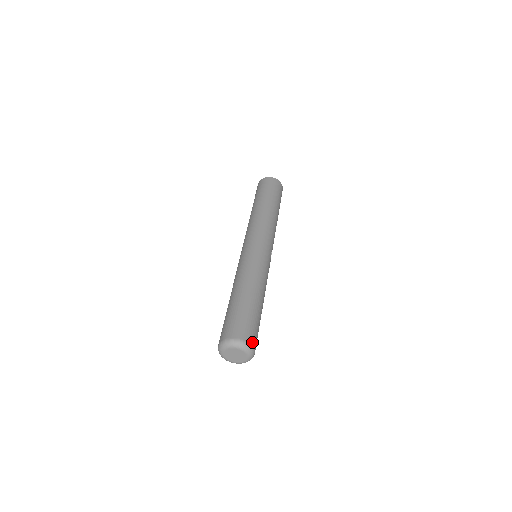
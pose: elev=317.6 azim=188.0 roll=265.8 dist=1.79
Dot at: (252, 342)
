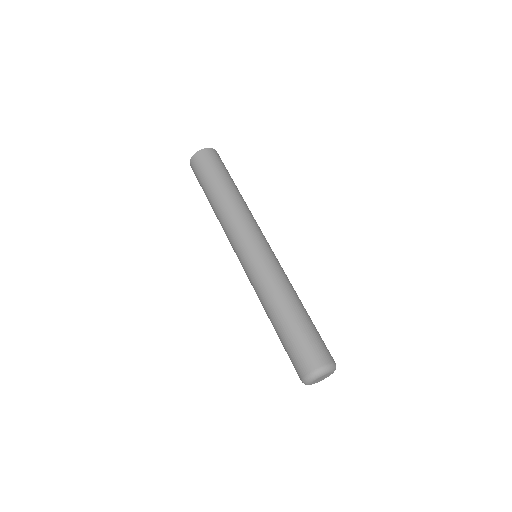
Dot at: occluded
